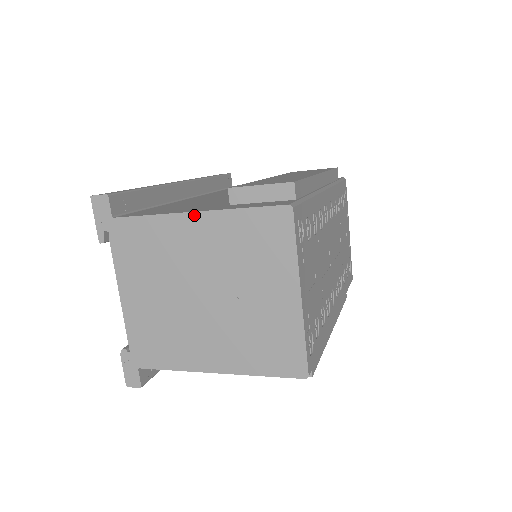
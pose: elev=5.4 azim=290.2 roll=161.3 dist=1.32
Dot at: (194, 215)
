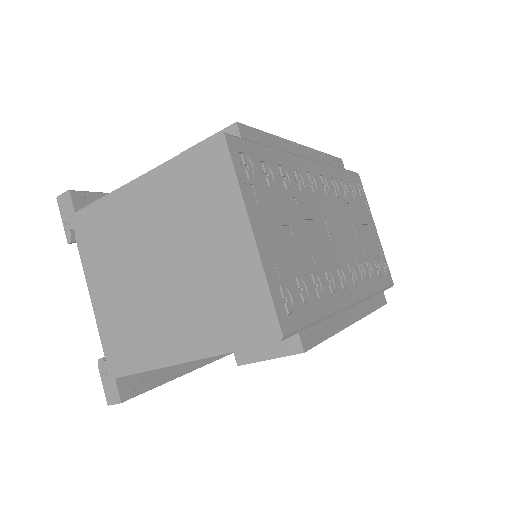
Dot at: (139, 180)
